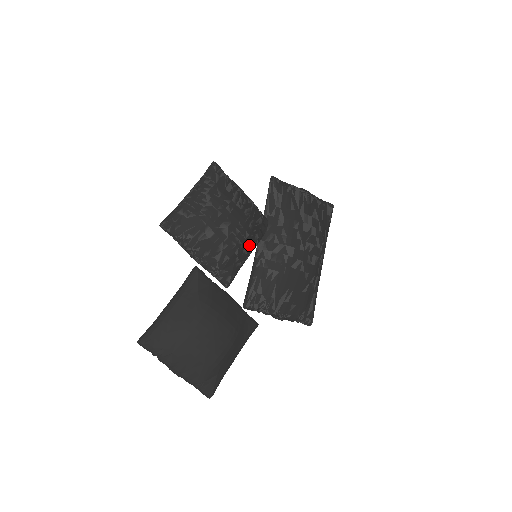
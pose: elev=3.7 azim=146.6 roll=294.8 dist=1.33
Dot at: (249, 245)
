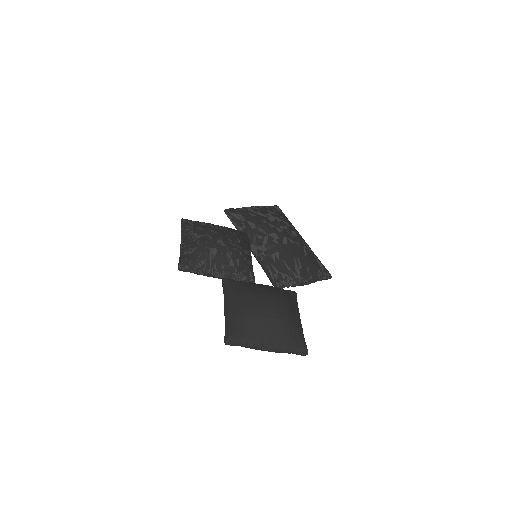
Dot at: (245, 248)
